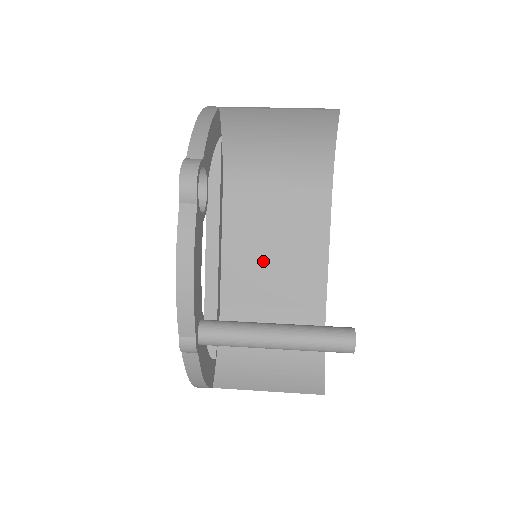
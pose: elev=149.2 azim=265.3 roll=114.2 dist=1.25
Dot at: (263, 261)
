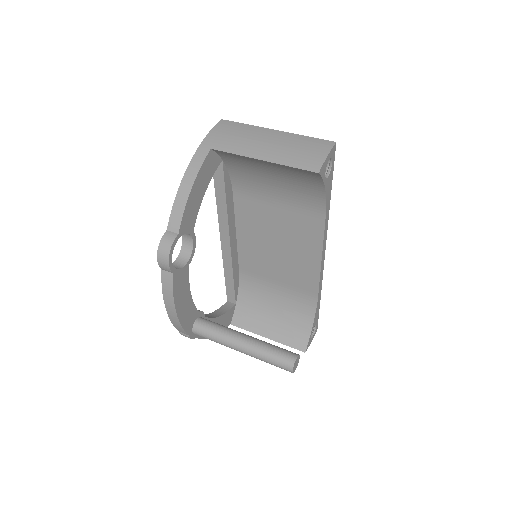
Dot at: (269, 251)
